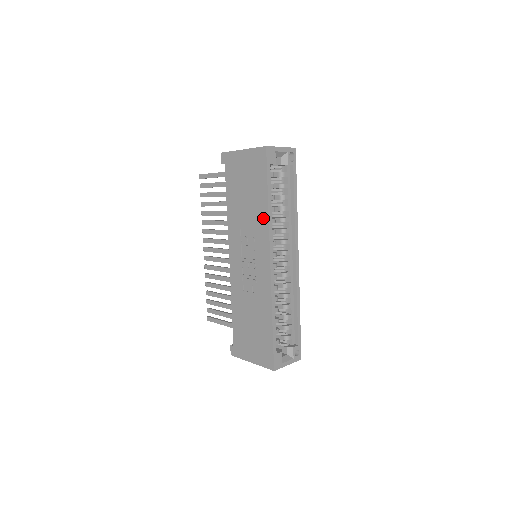
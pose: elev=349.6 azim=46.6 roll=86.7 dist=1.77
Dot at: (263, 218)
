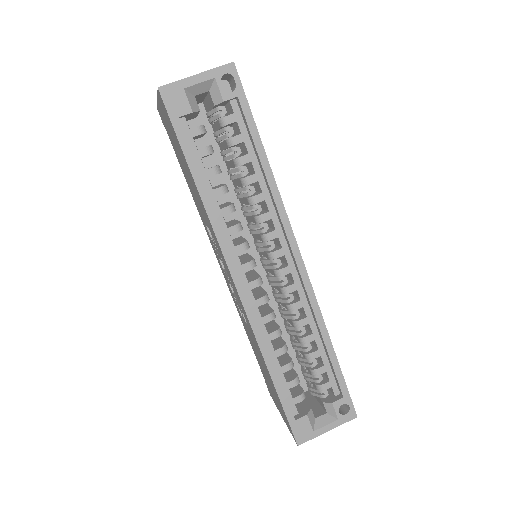
Dot at: (205, 212)
